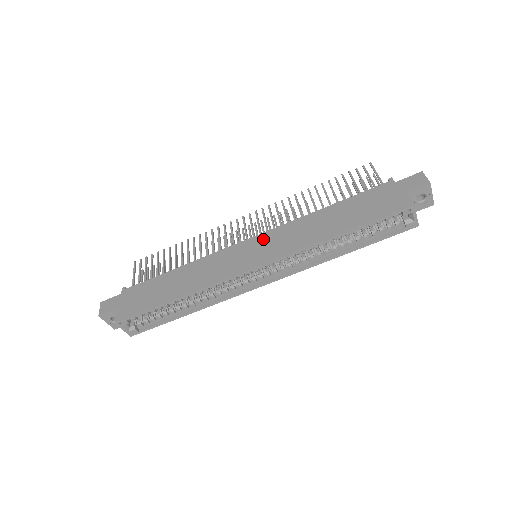
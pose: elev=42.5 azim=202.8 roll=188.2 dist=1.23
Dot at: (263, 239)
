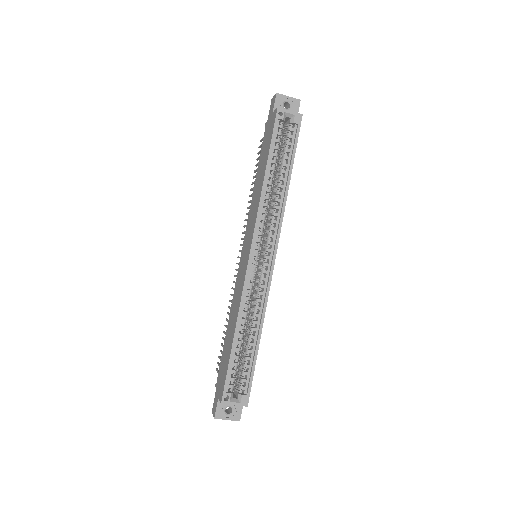
Dot at: (245, 241)
